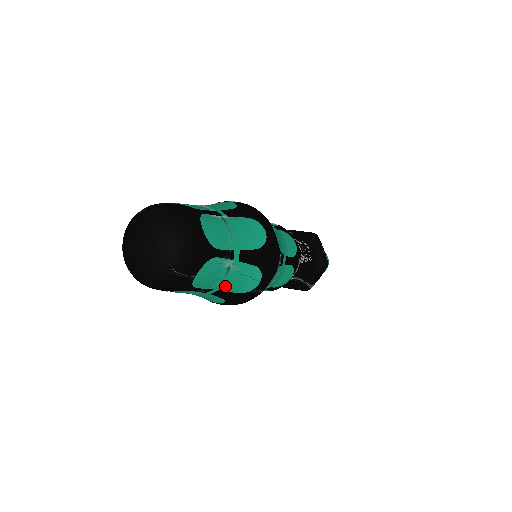
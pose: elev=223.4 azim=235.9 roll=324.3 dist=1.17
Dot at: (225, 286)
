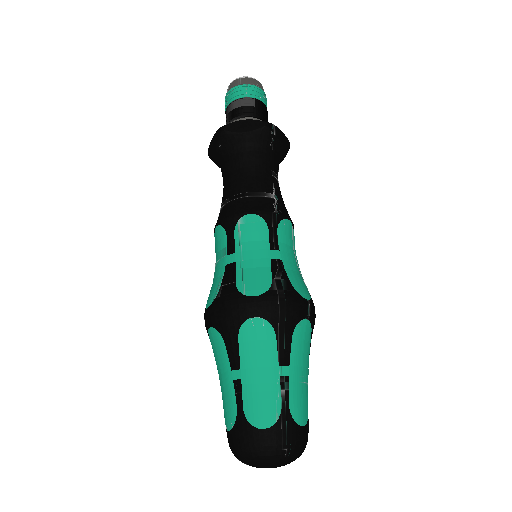
Dot at: occluded
